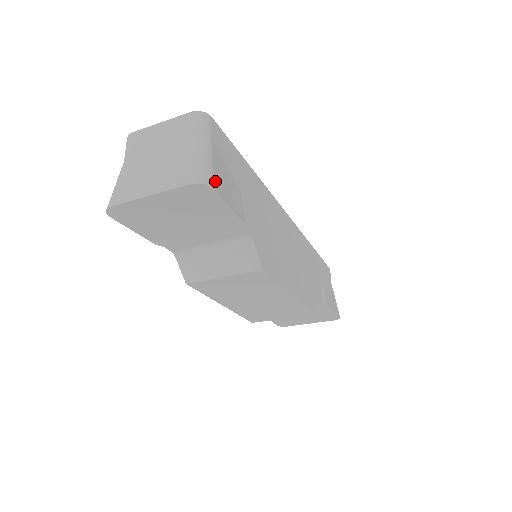
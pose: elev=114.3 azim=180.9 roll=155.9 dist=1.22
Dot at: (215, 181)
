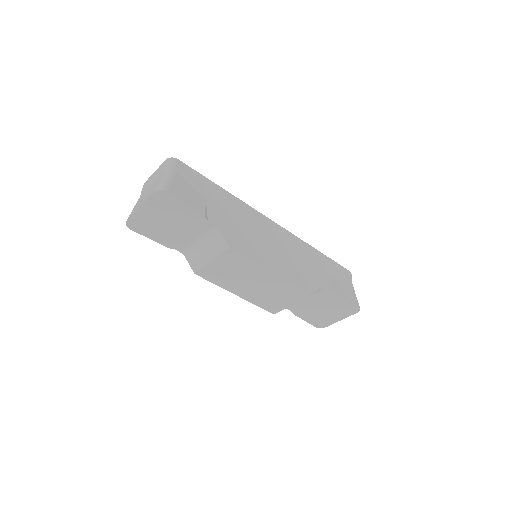
Dot at: (171, 189)
